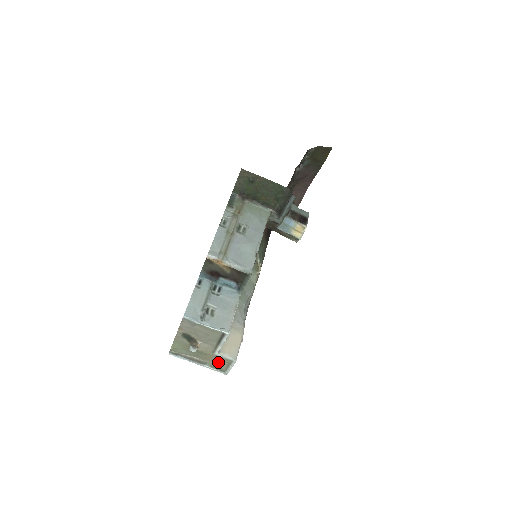
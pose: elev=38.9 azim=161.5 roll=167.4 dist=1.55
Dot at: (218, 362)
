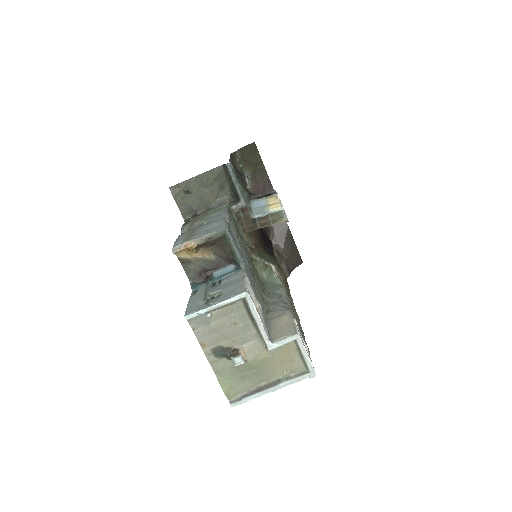
Dot at: (288, 363)
